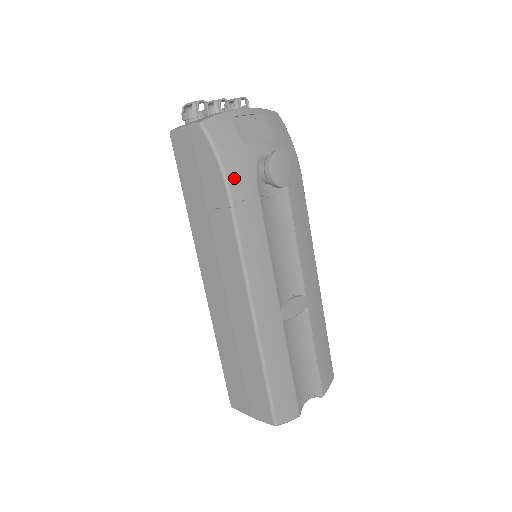
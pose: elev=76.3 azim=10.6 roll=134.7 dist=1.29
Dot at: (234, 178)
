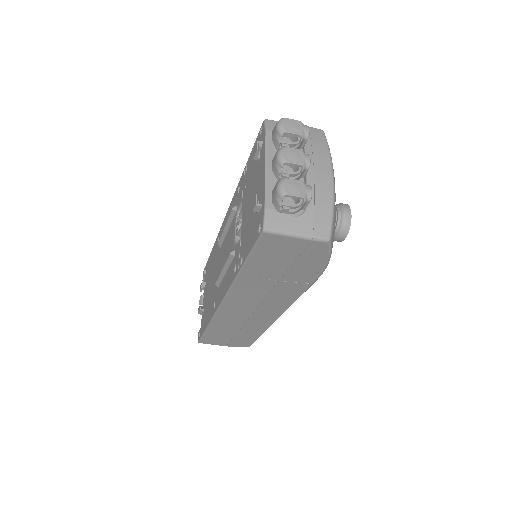
Dot at: occluded
